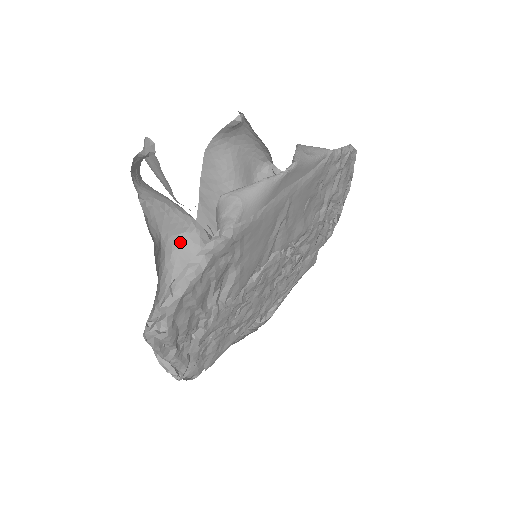
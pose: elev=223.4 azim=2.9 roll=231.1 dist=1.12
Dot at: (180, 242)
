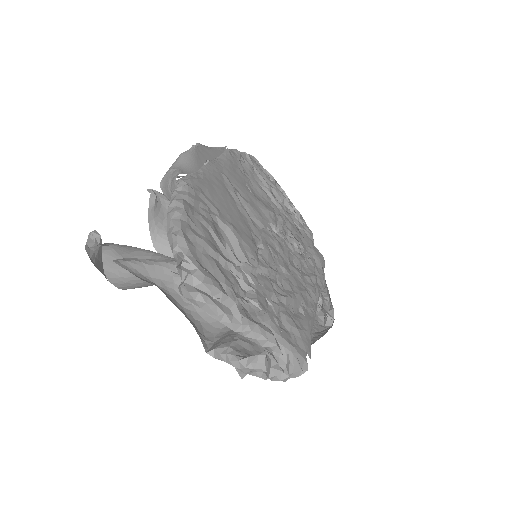
Dot at: (179, 282)
